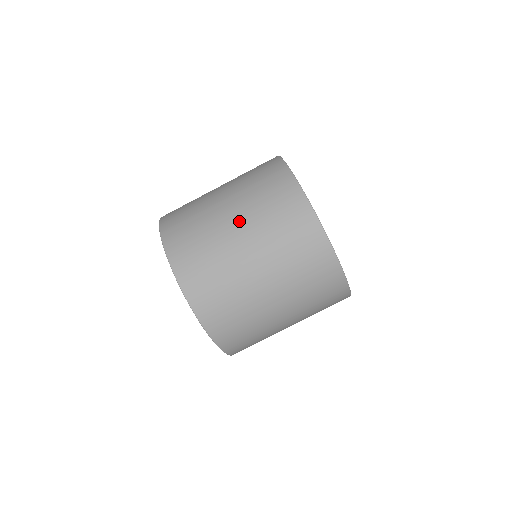
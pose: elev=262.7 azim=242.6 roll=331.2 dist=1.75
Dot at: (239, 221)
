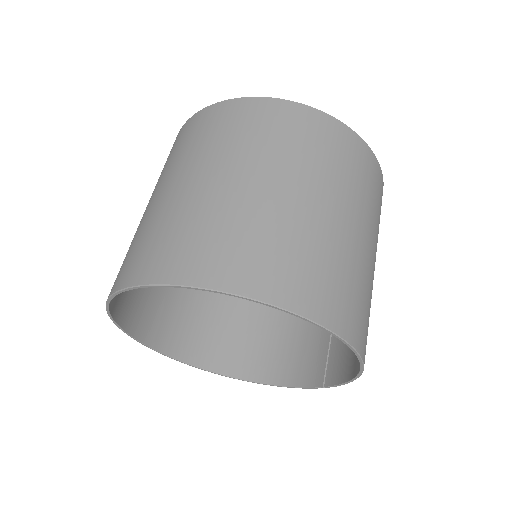
Dot at: (201, 173)
